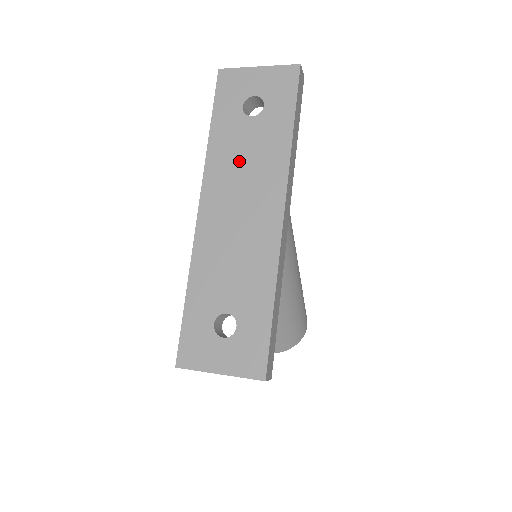
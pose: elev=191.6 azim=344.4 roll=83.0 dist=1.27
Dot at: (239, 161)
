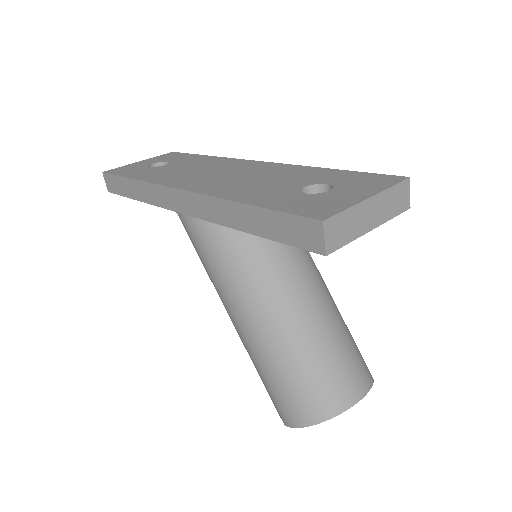
Dot at: (182, 171)
